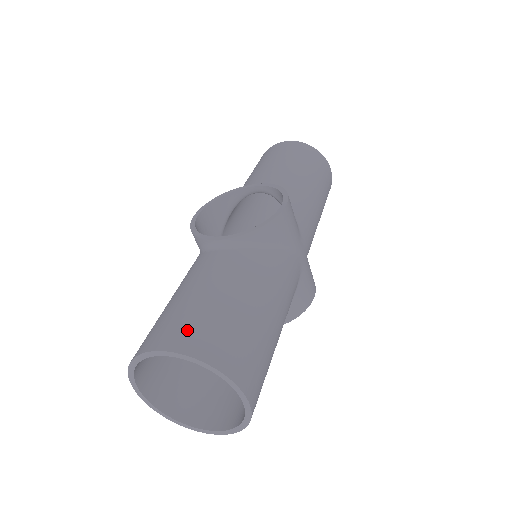
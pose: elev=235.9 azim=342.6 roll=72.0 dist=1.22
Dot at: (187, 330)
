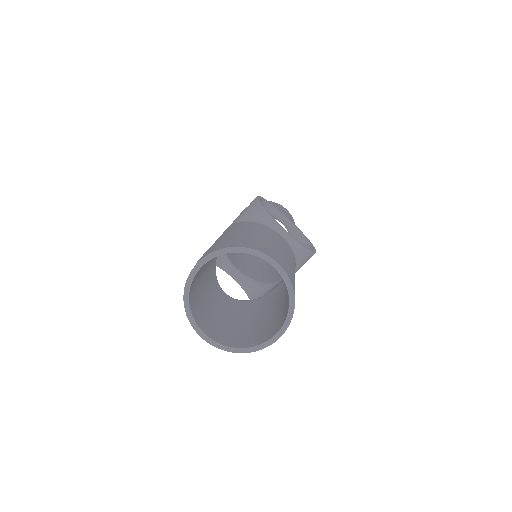
Dot at: (286, 266)
